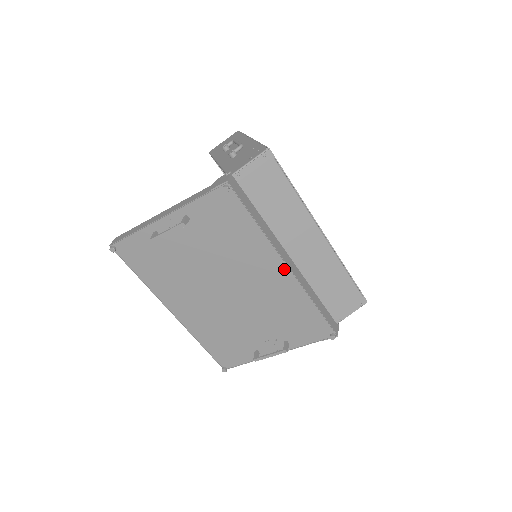
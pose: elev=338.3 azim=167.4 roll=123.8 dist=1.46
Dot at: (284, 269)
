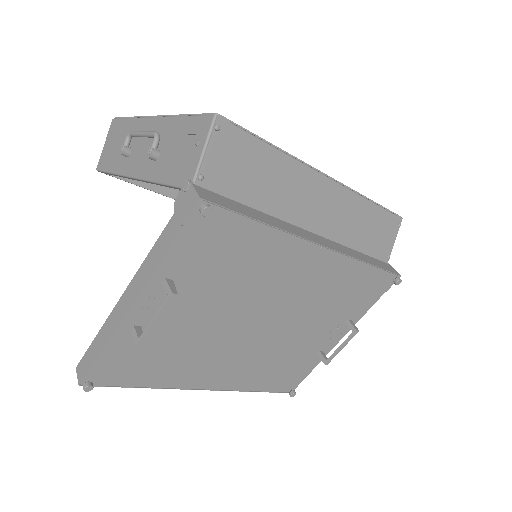
Dot at: (319, 252)
